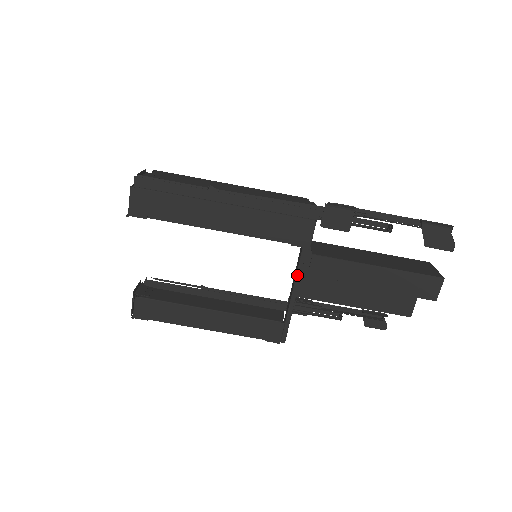
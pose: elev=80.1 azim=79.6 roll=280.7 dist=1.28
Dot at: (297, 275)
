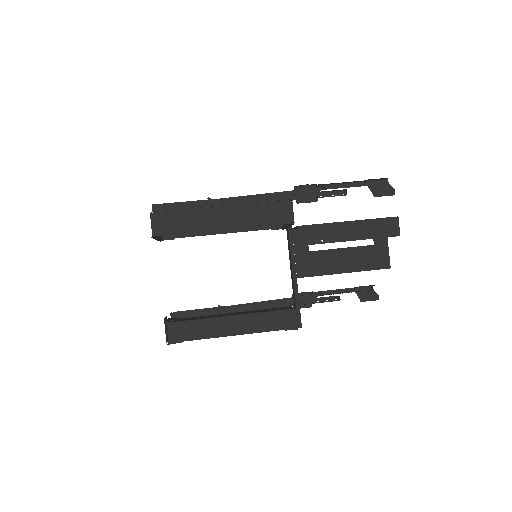
Dot at: (292, 264)
